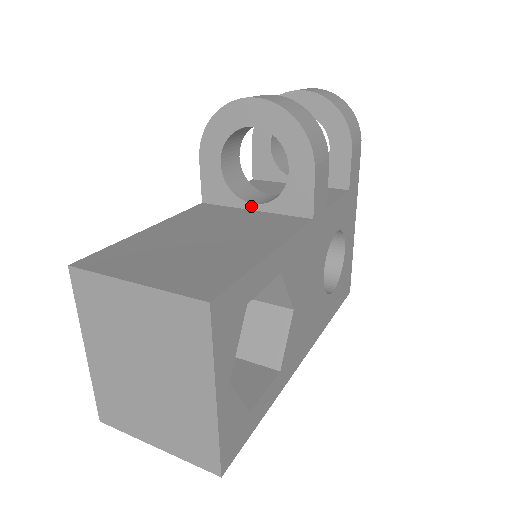
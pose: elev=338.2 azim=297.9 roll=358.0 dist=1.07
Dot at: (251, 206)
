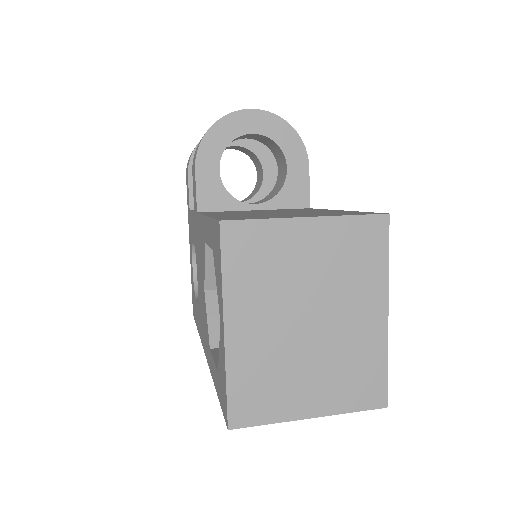
Dot at: (252, 207)
